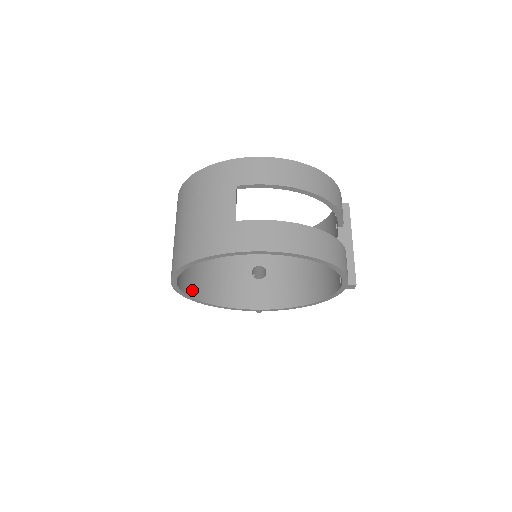
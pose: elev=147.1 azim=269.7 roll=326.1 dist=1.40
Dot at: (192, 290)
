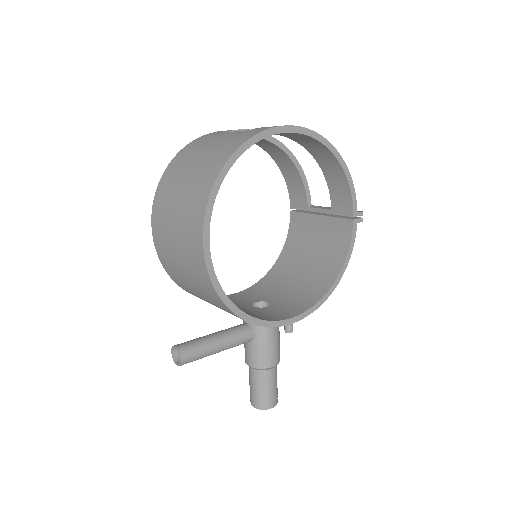
Dot at: occluded
